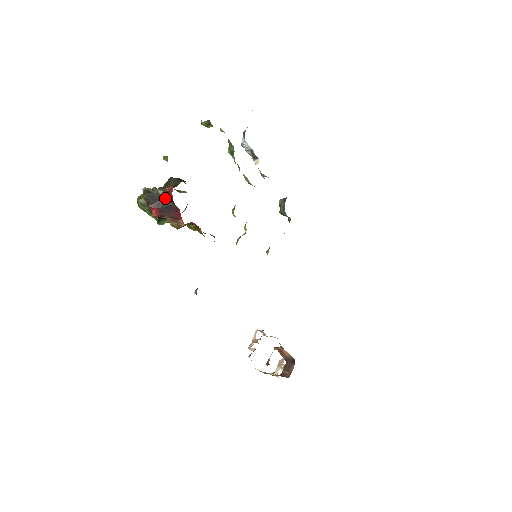
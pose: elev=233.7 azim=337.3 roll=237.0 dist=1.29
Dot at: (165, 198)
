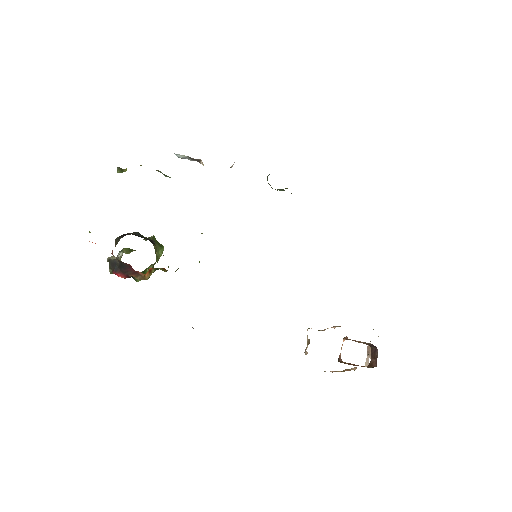
Dot at: (118, 261)
